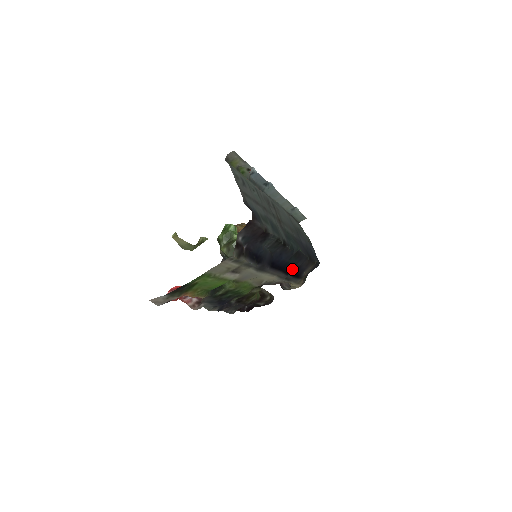
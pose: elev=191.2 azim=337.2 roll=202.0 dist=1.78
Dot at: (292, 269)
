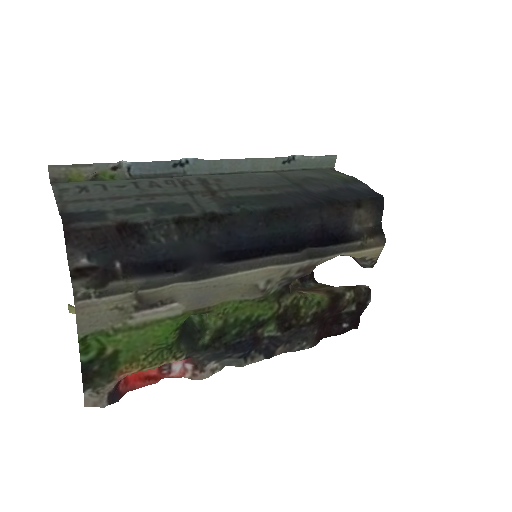
Dot at: (307, 237)
